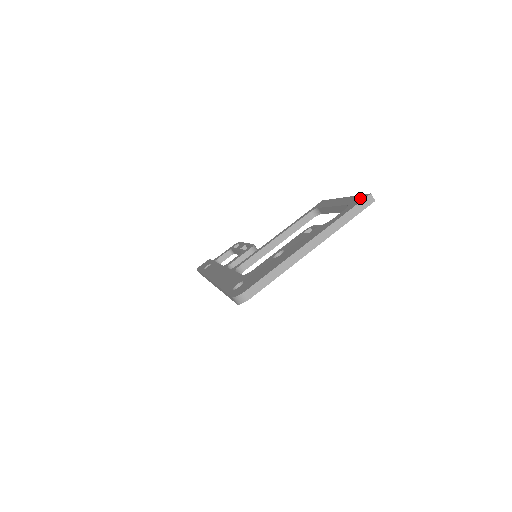
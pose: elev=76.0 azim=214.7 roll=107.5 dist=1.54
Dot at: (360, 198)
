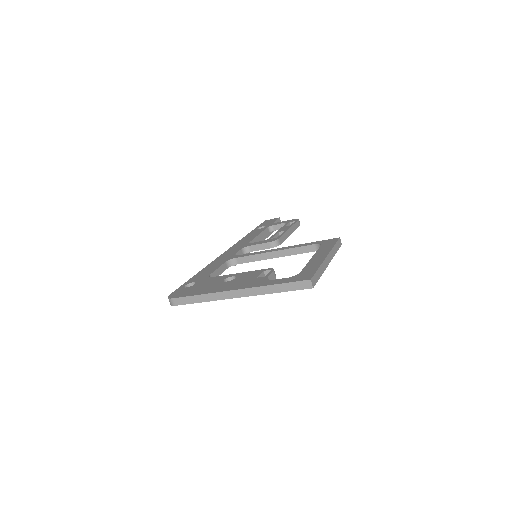
Dot at: (306, 276)
